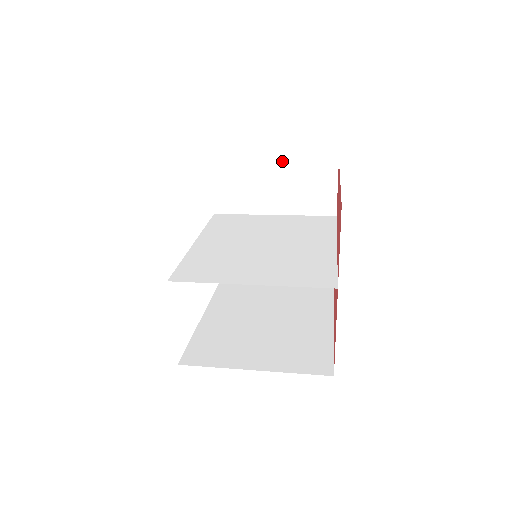
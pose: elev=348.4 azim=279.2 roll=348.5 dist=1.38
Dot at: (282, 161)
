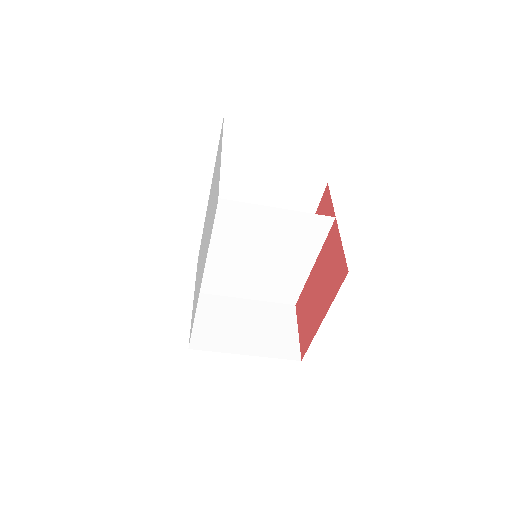
Dot at: occluded
